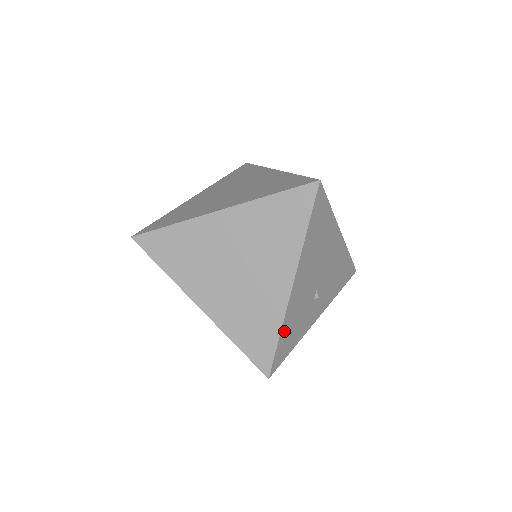
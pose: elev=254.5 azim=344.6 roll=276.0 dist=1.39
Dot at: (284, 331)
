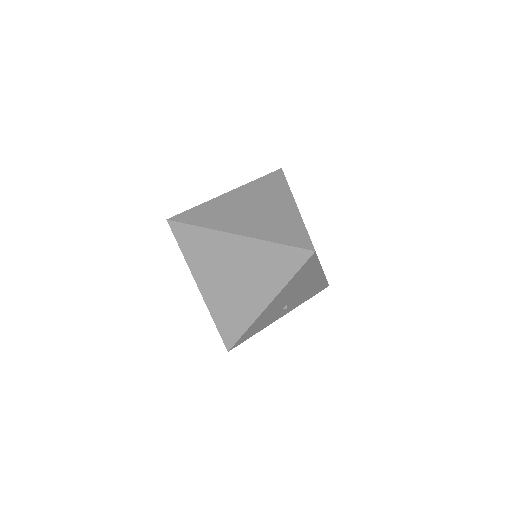
Dot at: (250, 328)
